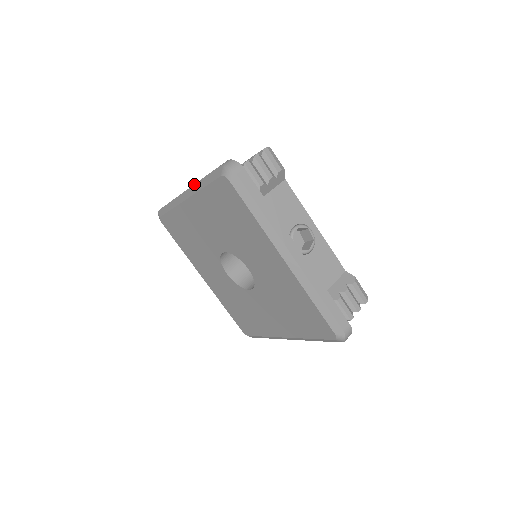
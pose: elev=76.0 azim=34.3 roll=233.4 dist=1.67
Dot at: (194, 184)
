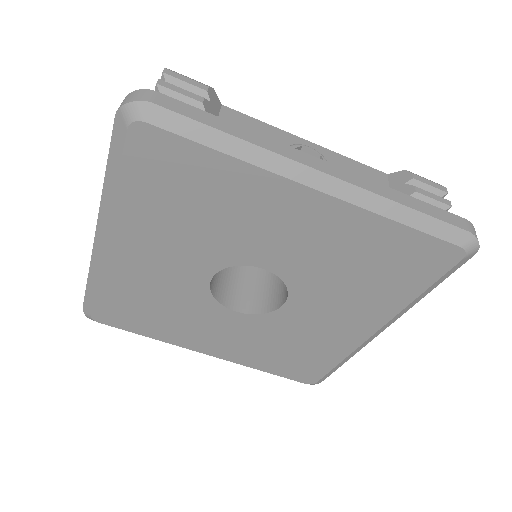
Dot at: occluded
